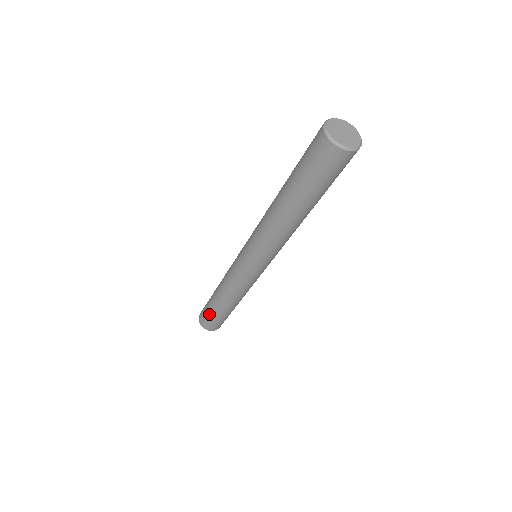
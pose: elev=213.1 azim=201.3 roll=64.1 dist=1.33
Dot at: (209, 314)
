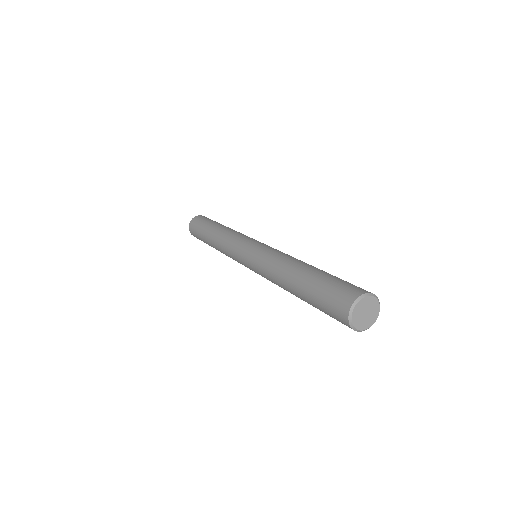
Dot at: (199, 231)
